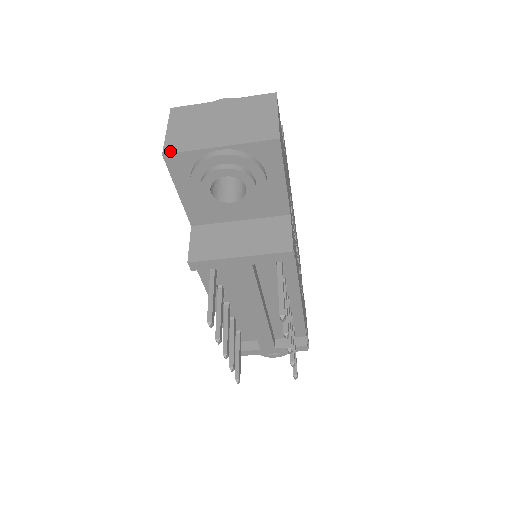
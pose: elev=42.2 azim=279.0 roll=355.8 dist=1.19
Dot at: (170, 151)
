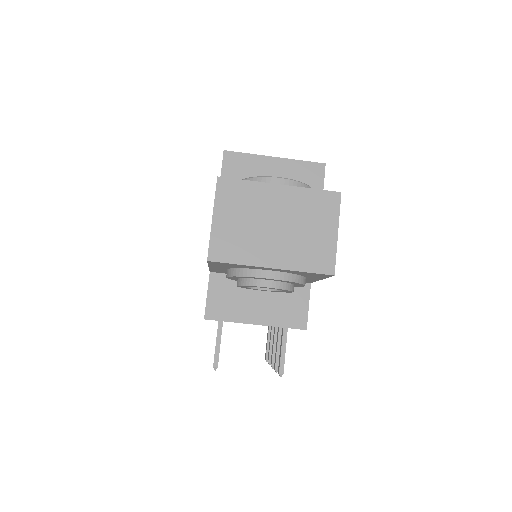
Dot at: (216, 258)
